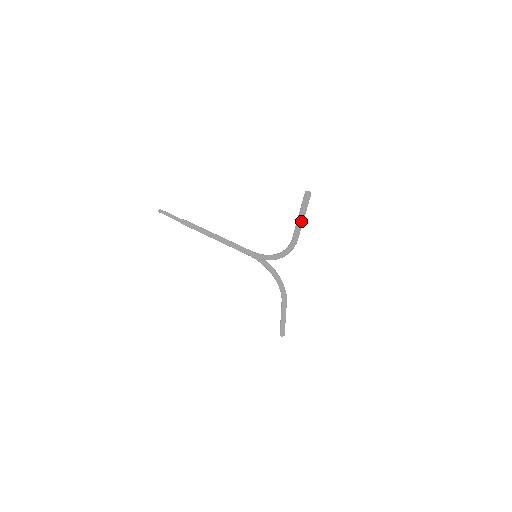
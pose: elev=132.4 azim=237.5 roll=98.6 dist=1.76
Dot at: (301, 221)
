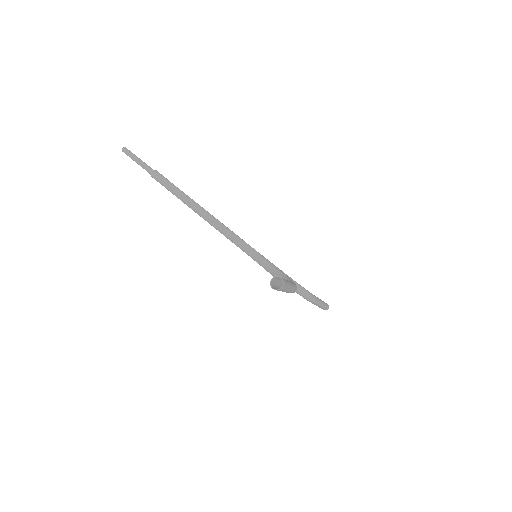
Dot at: occluded
